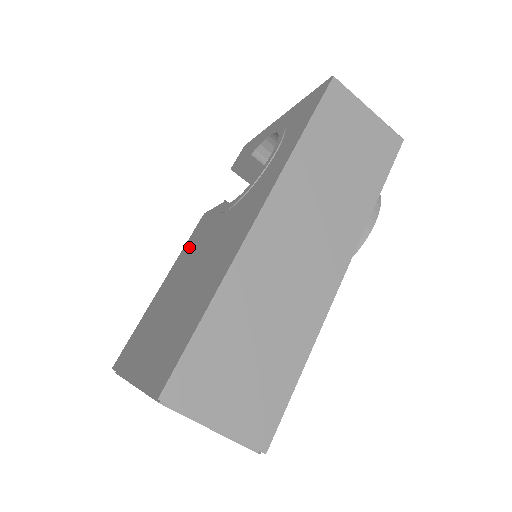
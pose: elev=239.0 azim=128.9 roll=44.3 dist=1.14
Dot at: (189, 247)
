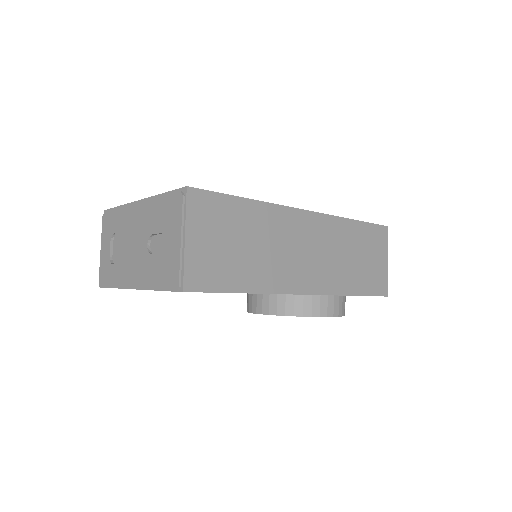
Dot at: occluded
